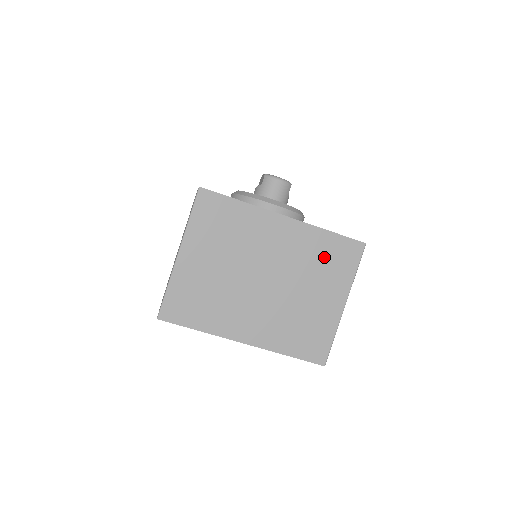
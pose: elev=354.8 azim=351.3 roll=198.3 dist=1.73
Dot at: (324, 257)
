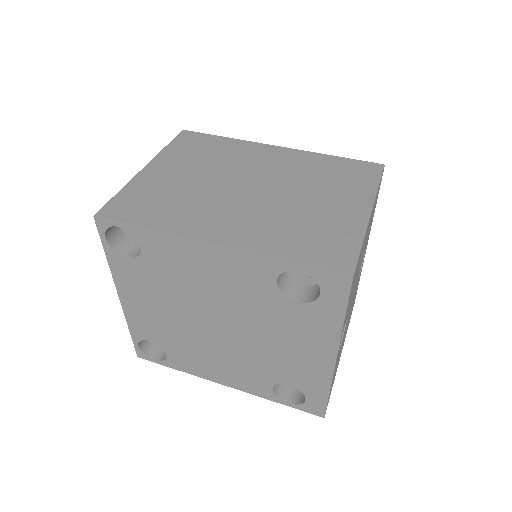
Dot at: (330, 173)
